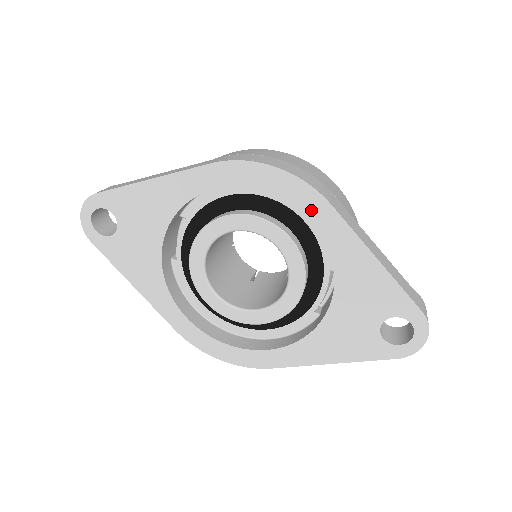
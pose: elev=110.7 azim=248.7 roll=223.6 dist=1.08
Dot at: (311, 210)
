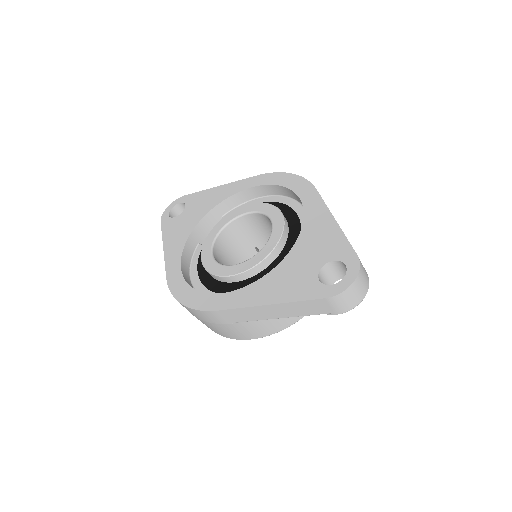
Dot at: (303, 193)
